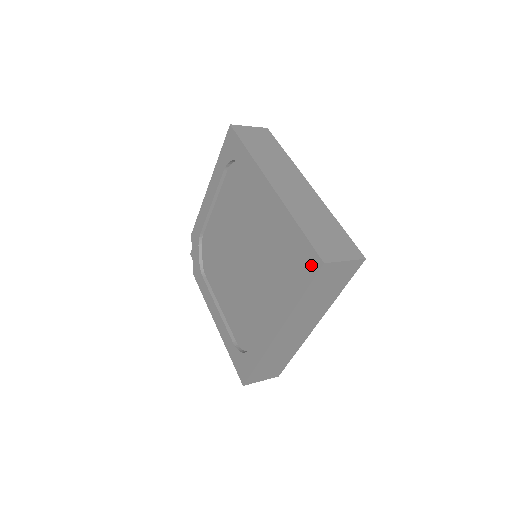
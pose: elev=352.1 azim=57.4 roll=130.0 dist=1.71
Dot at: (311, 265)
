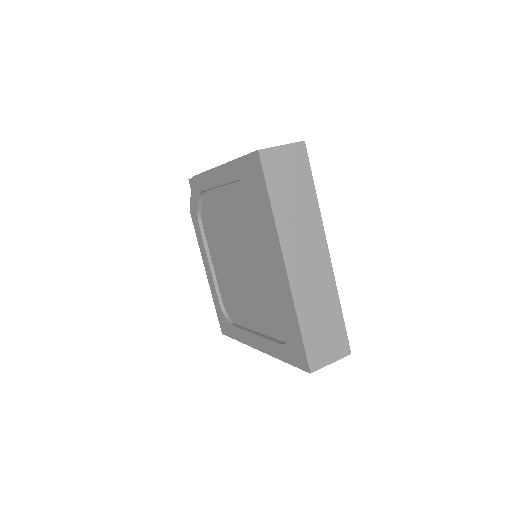
Dot at: (300, 360)
